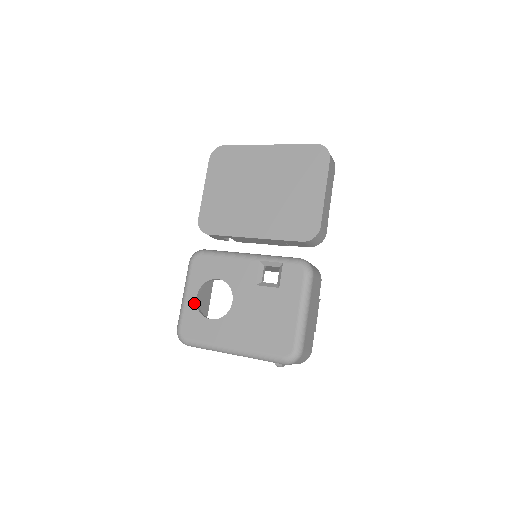
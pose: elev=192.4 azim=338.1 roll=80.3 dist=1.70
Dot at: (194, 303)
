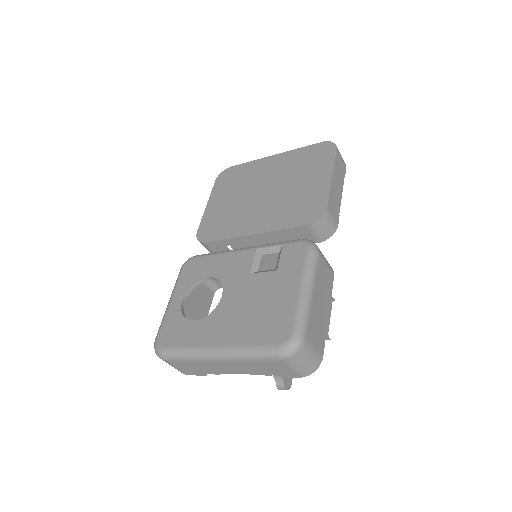
Dot at: (178, 307)
